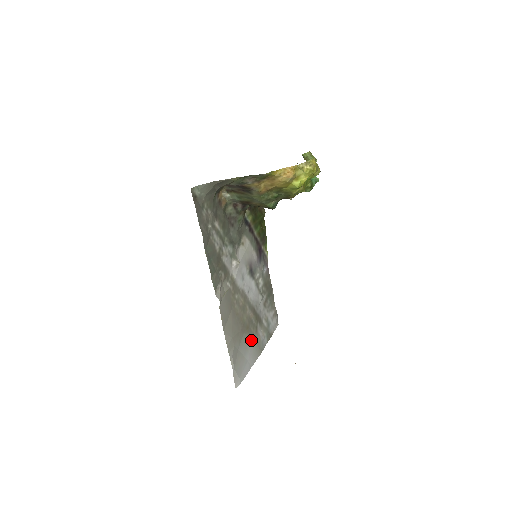
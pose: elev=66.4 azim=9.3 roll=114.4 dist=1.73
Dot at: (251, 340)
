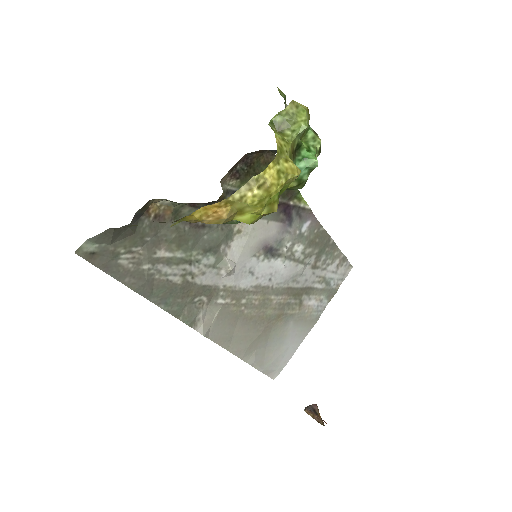
Dot at: (290, 324)
